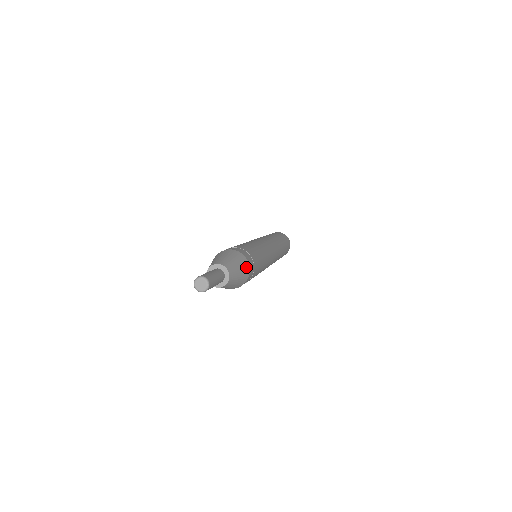
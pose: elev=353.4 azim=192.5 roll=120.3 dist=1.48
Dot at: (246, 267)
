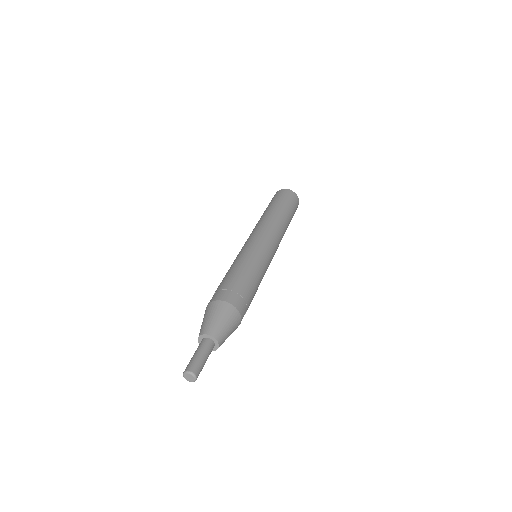
Dot at: (226, 308)
